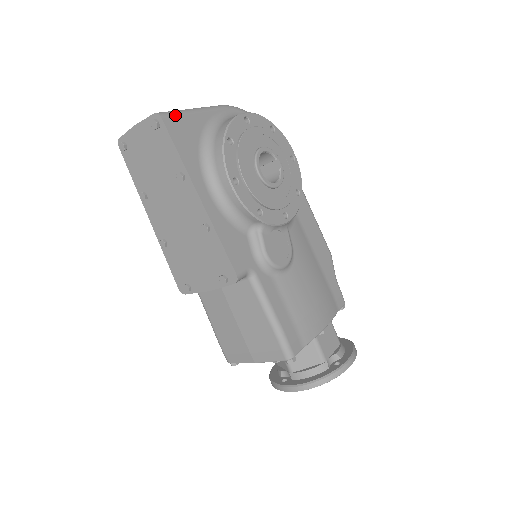
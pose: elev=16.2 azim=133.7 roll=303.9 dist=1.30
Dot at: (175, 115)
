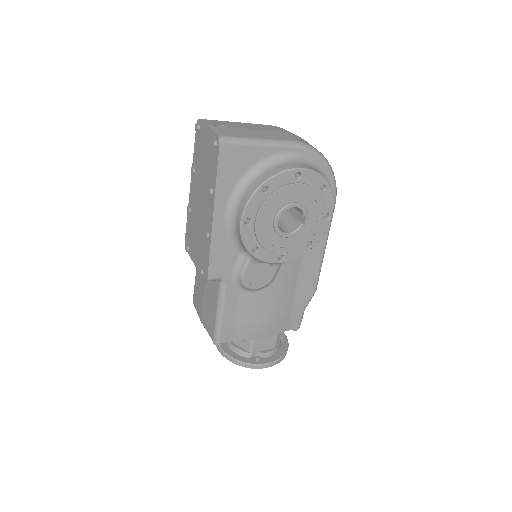
Dot at: (235, 144)
